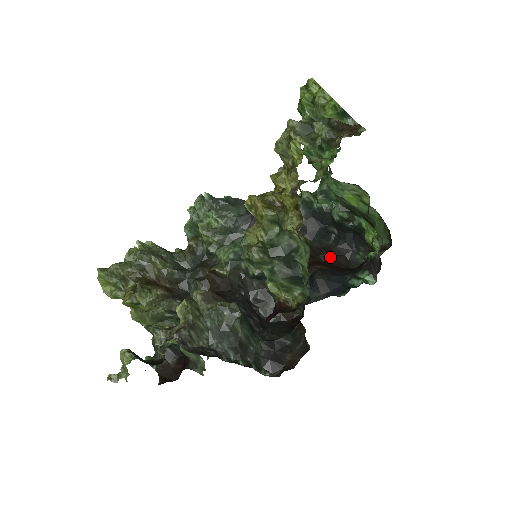
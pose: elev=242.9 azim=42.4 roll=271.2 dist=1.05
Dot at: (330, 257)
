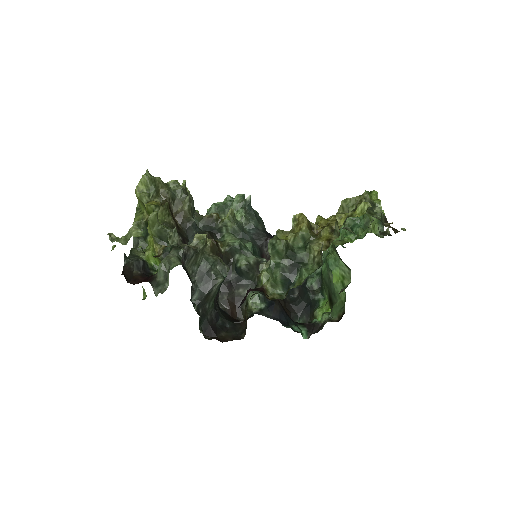
Dot at: (283, 305)
